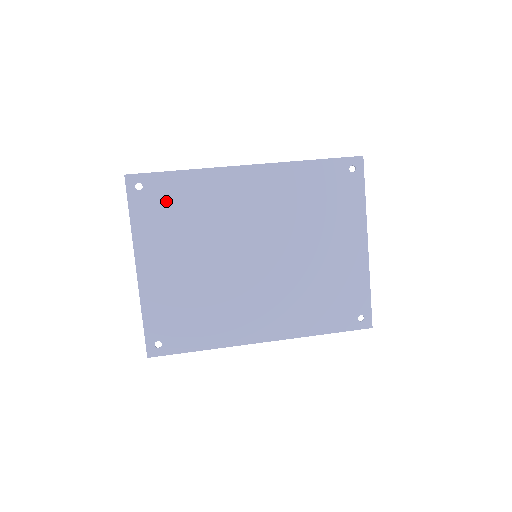
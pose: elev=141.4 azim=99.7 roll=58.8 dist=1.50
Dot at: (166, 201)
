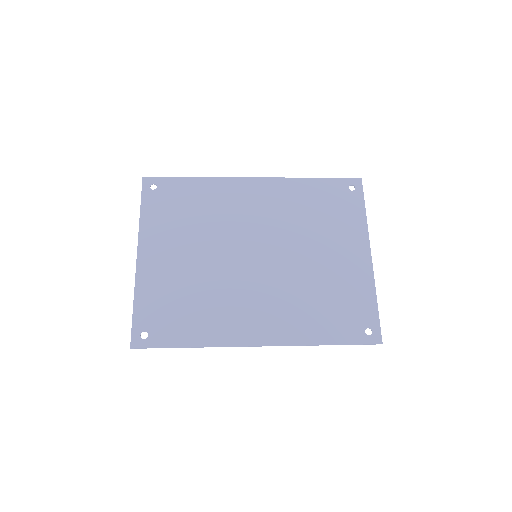
Dot at: (176, 200)
